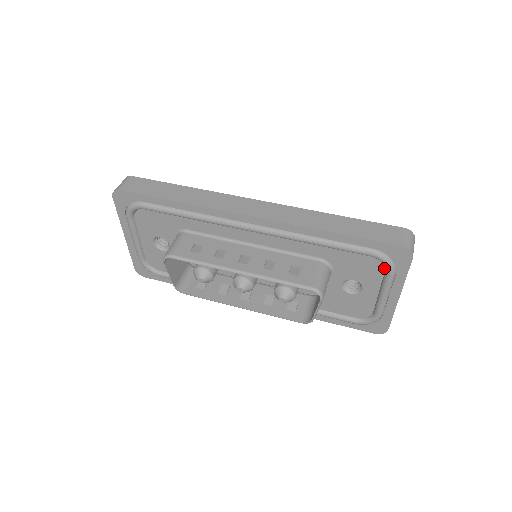
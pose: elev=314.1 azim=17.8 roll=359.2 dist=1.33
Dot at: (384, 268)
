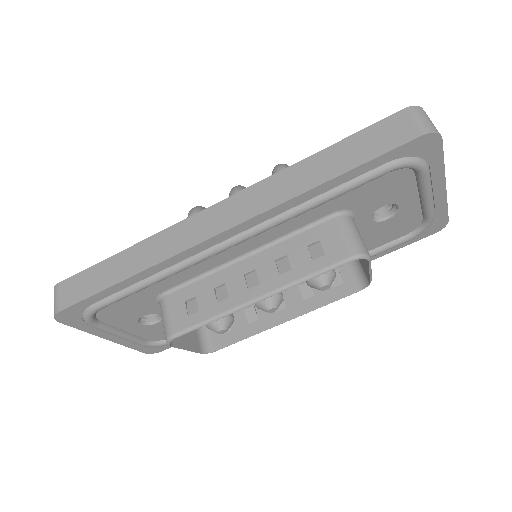
Dot at: (412, 171)
